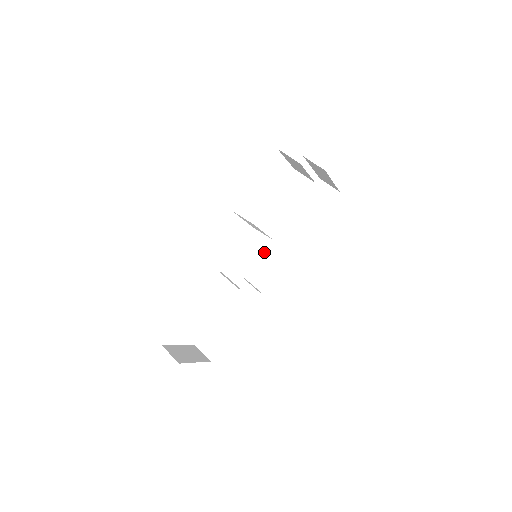
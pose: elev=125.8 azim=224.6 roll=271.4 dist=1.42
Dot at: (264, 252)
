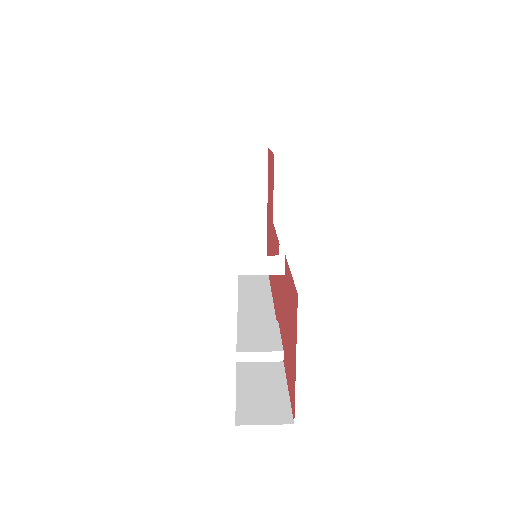
Dot at: occluded
